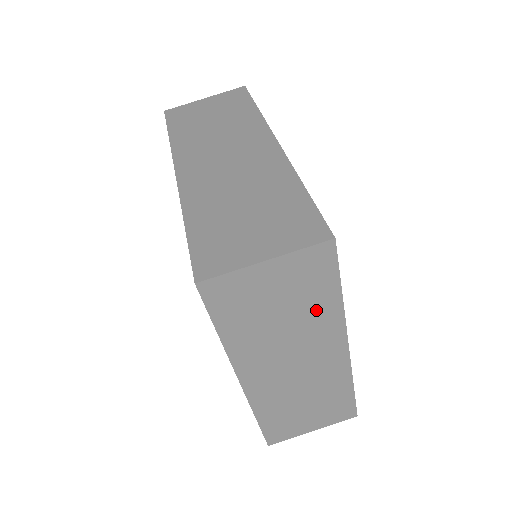
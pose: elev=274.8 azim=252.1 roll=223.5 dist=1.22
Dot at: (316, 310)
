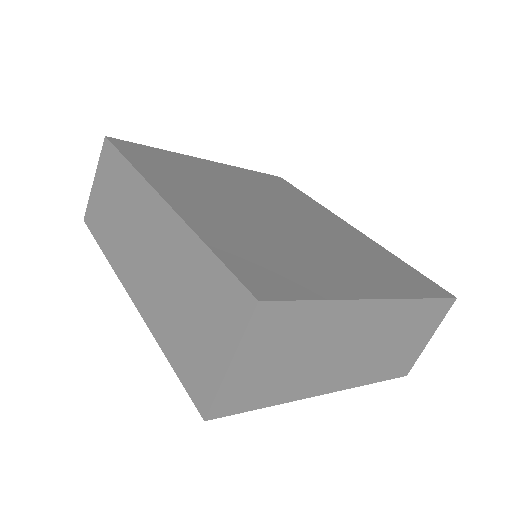
Dot at: (317, 325)
